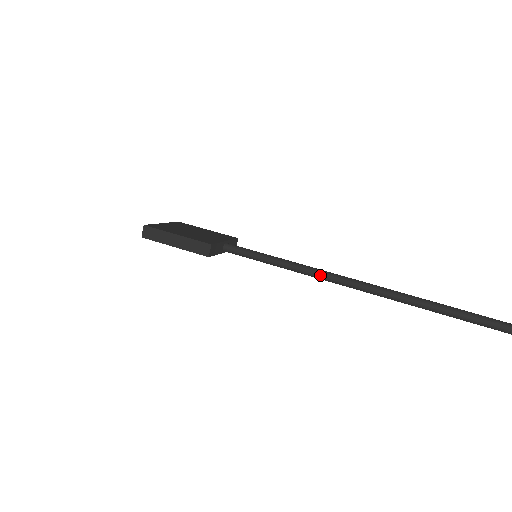
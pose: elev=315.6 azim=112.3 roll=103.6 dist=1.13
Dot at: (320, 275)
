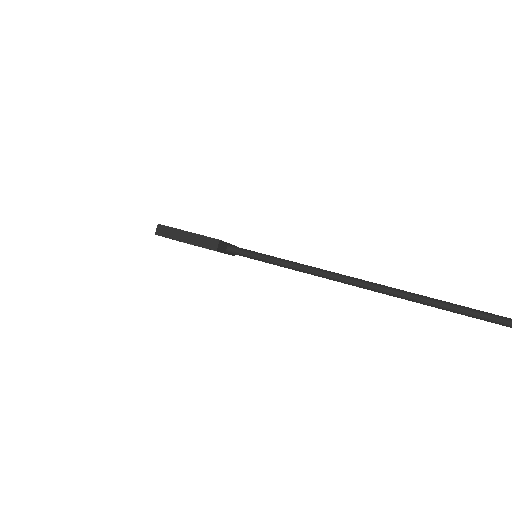
Dot at: (313, 271)
